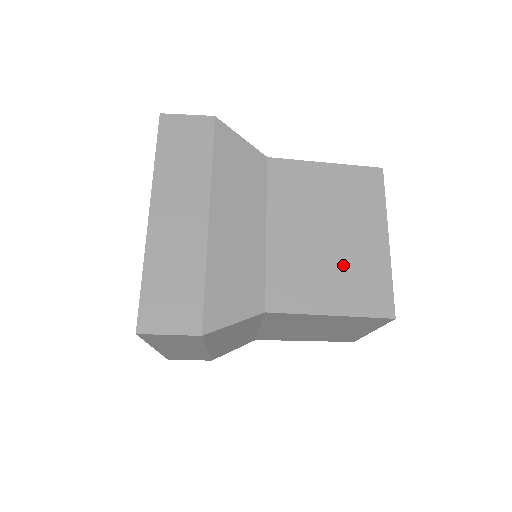
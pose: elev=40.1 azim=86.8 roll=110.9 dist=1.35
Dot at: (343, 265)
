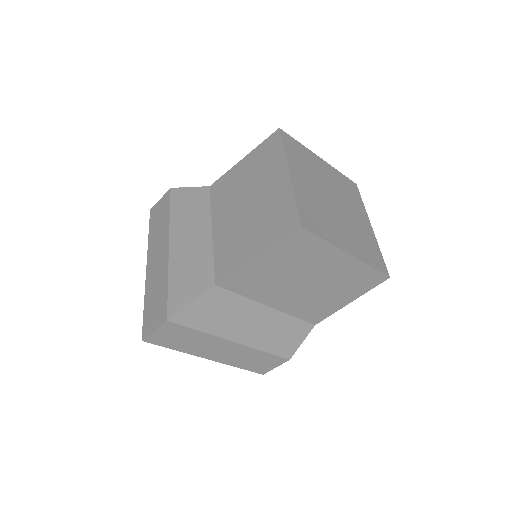
Dot at: (259, 216)
